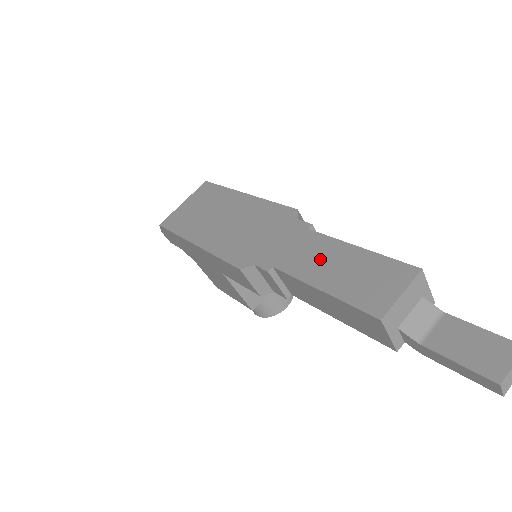
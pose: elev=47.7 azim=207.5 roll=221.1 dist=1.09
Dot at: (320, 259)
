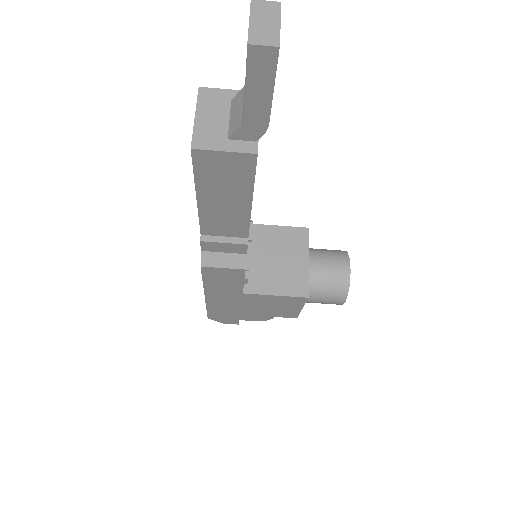
Dot at: occluded
